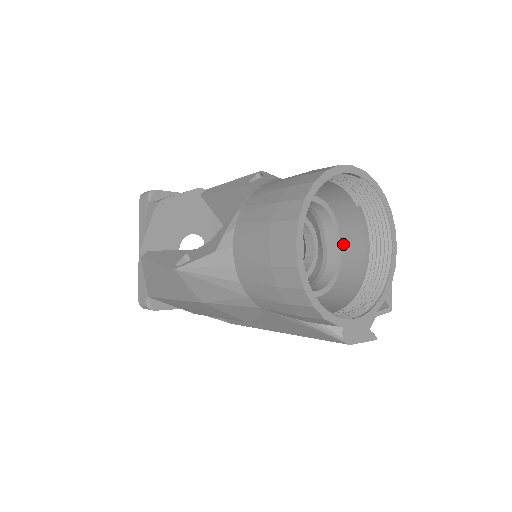
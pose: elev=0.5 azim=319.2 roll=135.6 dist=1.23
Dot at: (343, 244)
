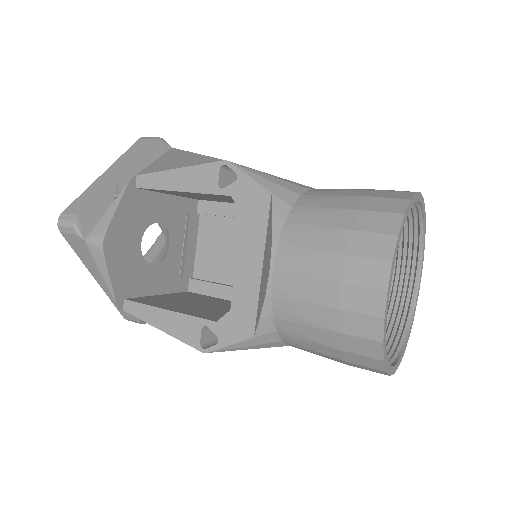
Dot at: occluded
